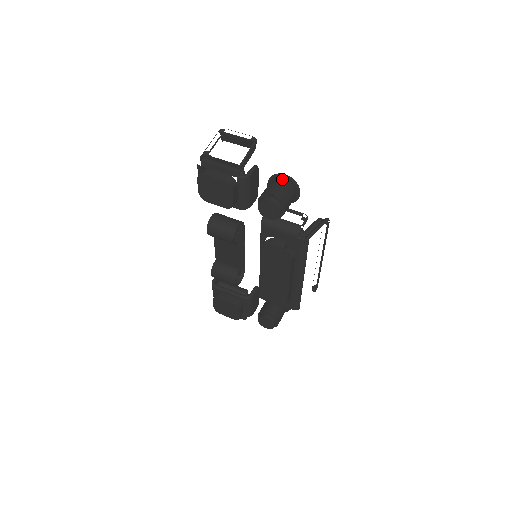
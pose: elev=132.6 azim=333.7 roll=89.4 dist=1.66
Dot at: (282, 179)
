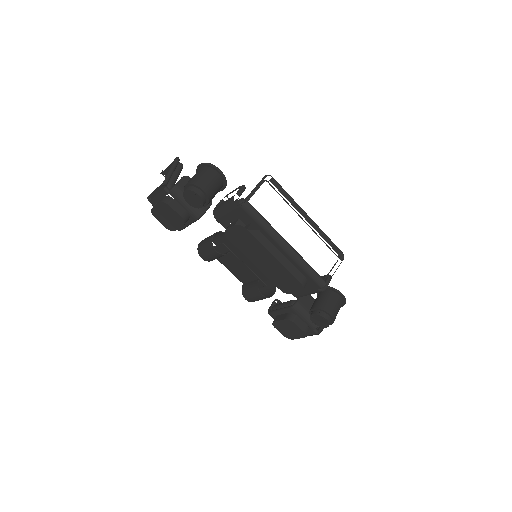
Dot at: (199, 169)
